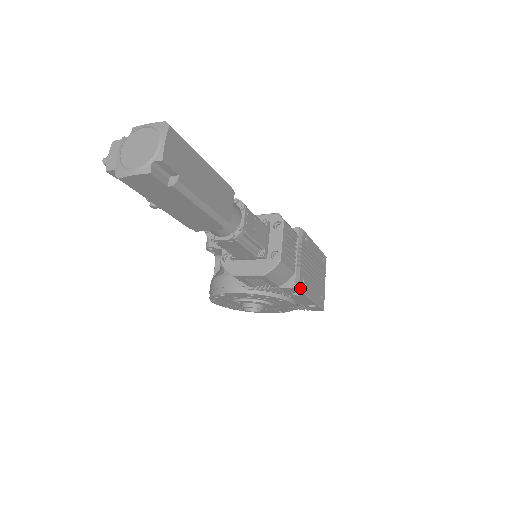
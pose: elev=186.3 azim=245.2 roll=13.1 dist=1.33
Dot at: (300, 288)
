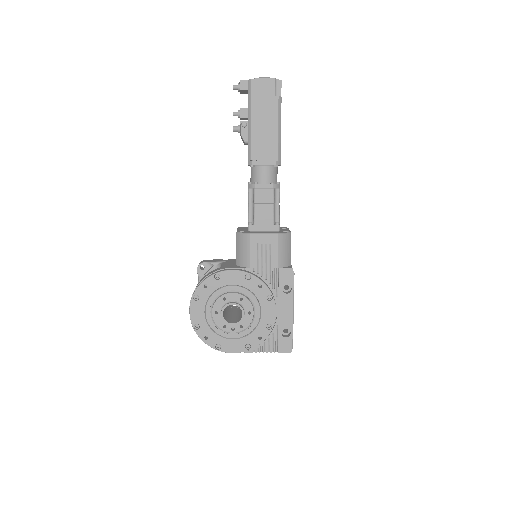
Dot at: occluded
